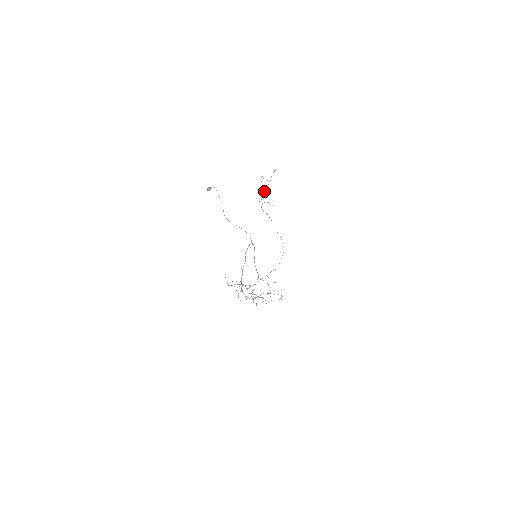
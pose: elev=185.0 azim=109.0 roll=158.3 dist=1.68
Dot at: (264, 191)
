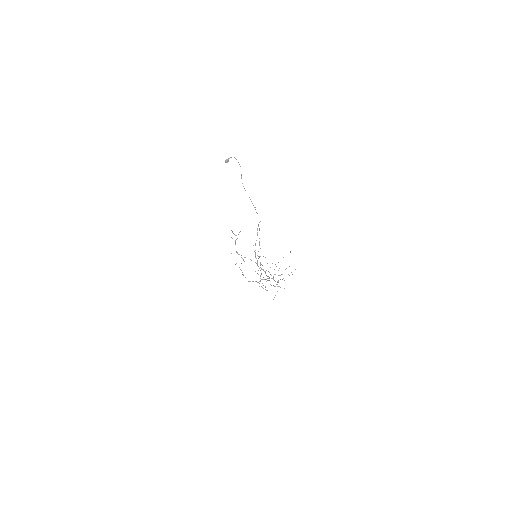
Dot at: (235, 243)
